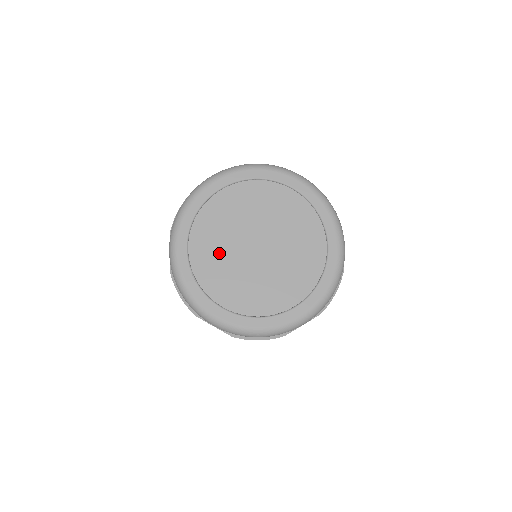
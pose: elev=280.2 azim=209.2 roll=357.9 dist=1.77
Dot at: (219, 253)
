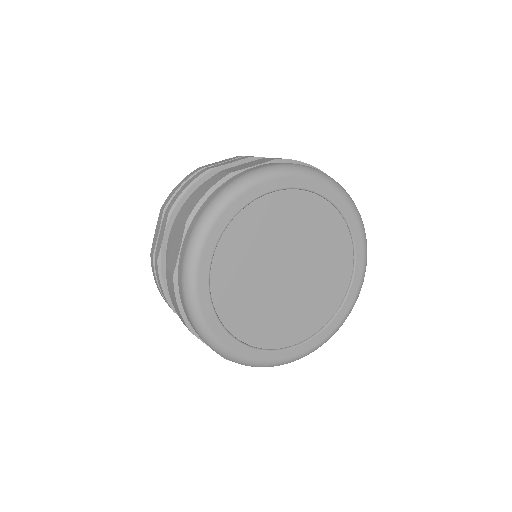
Dot at: (262, 312)
